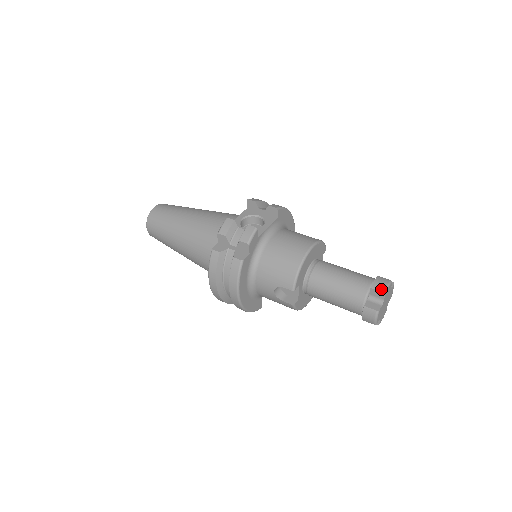
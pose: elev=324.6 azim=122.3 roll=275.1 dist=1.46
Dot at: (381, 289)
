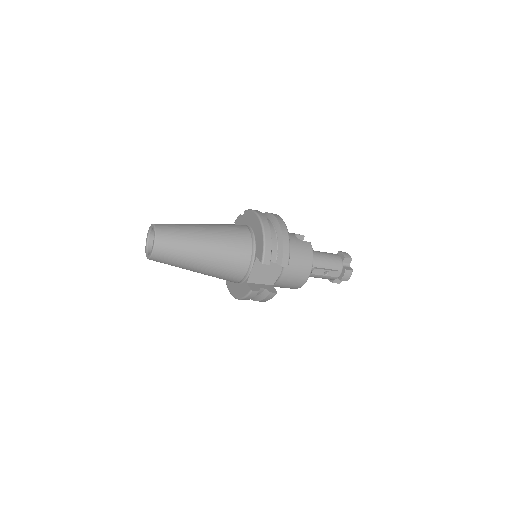
Dot at: occluded
